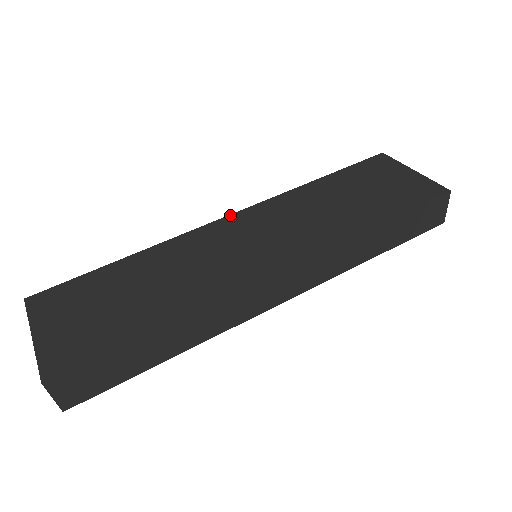
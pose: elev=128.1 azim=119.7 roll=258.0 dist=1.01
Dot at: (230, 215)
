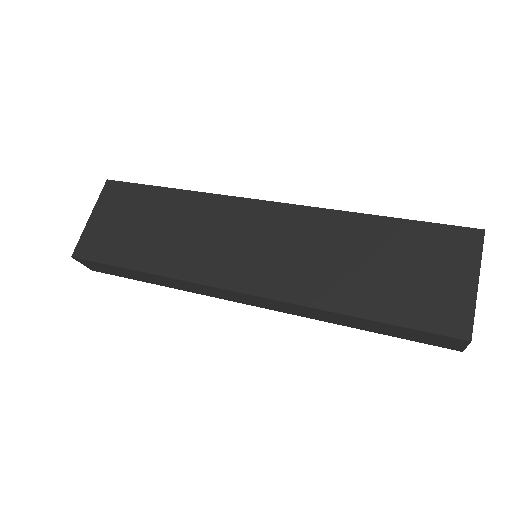
Dot at: (270, 202)
